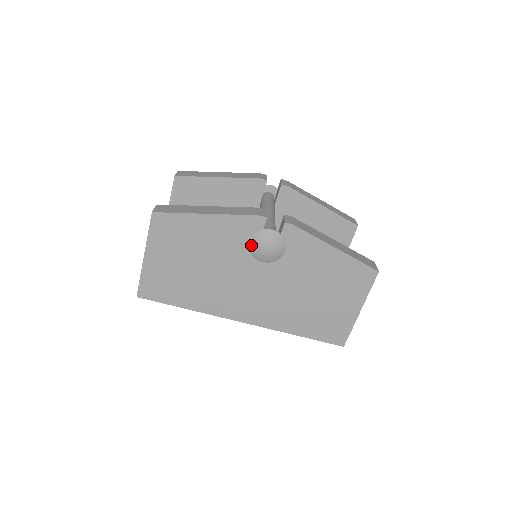
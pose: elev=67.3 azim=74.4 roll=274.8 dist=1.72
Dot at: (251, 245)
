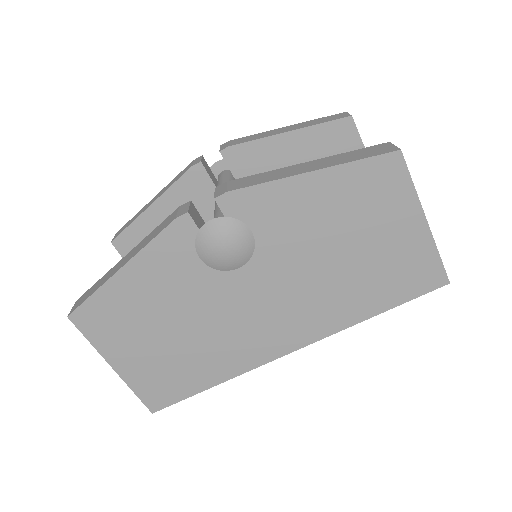
Dot at: (204, 260)
